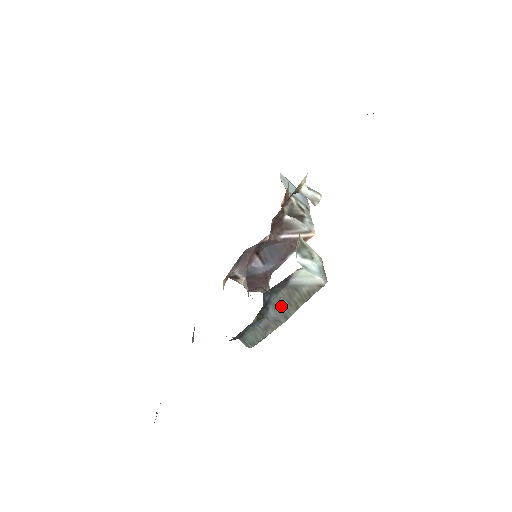
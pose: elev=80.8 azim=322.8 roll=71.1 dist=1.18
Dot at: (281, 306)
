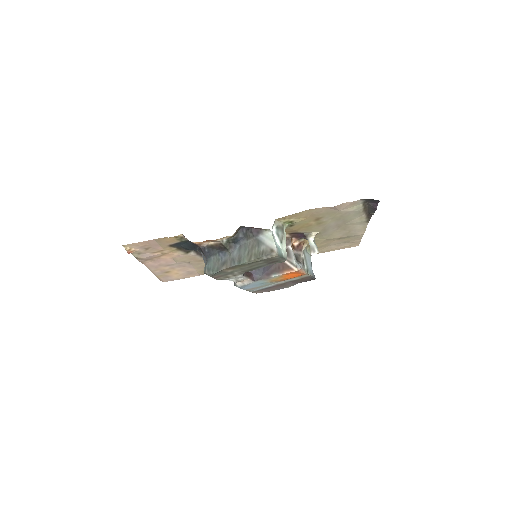
Dot at: (243, 251)
